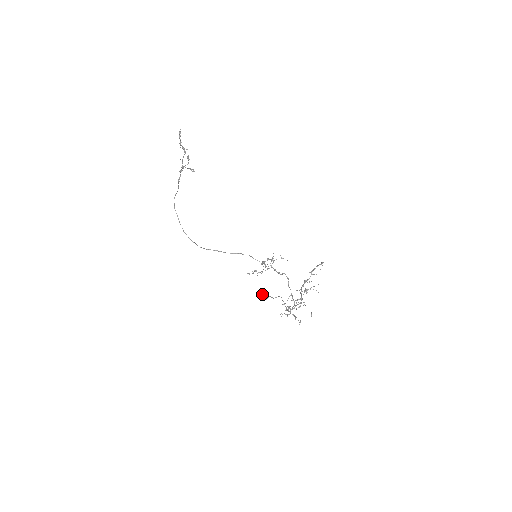
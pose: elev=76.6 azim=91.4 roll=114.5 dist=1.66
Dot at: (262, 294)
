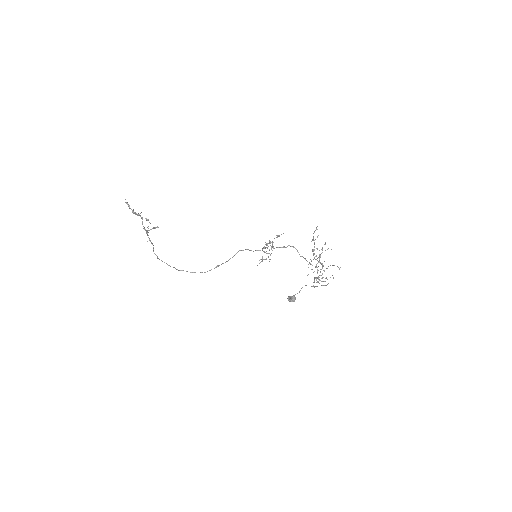
Dot at: occluded
